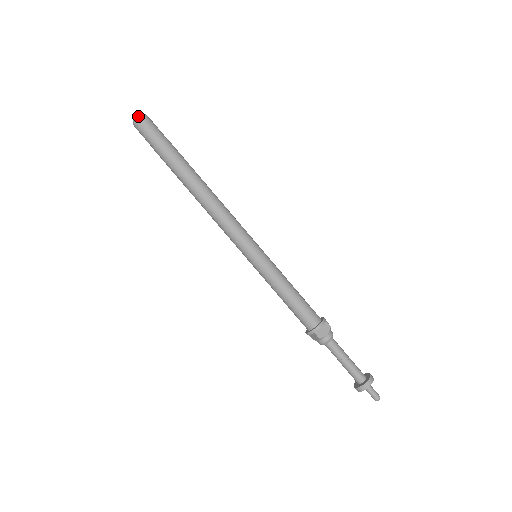
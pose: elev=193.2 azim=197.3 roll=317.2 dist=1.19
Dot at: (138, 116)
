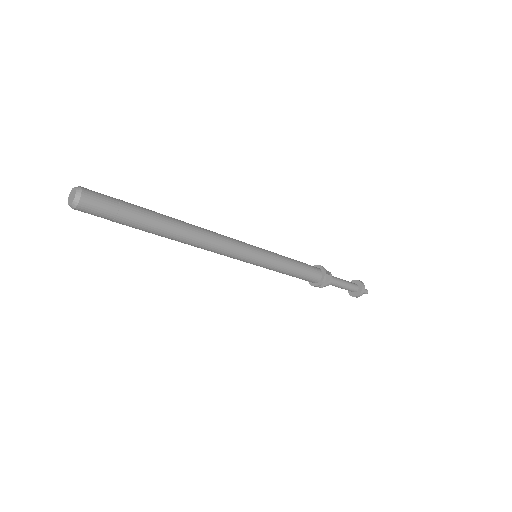
Dot at: (74, 204)
